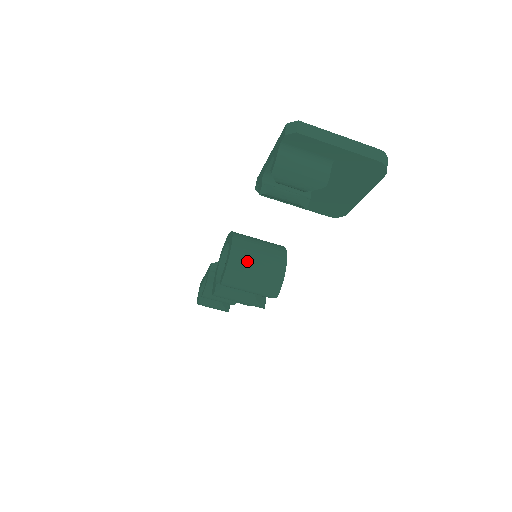
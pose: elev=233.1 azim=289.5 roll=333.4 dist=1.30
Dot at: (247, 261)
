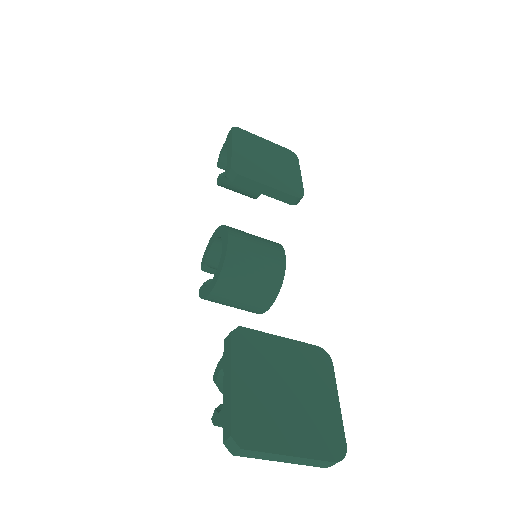
Dot at: (226, 301)
